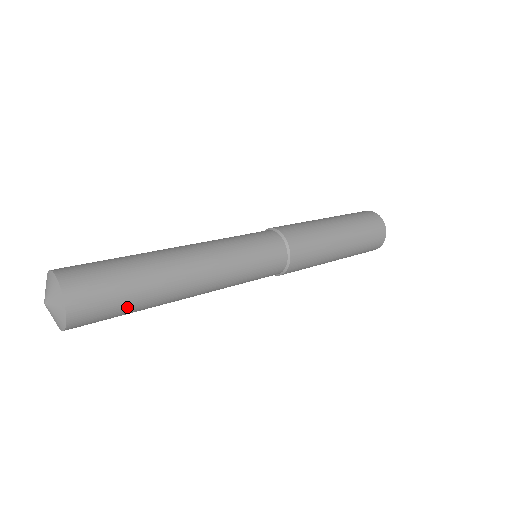
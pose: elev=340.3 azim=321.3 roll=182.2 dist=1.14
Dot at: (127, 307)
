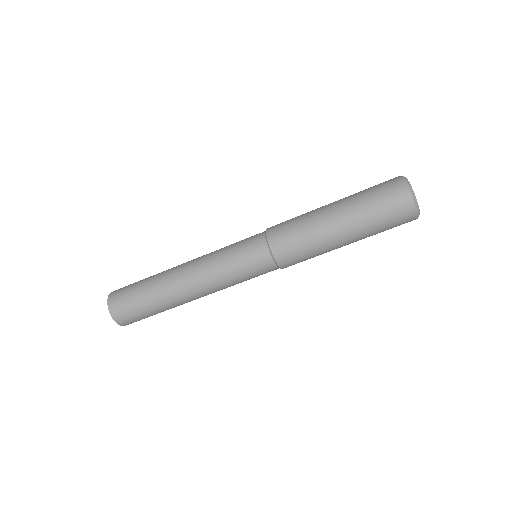
Dot at: (157, 313)
